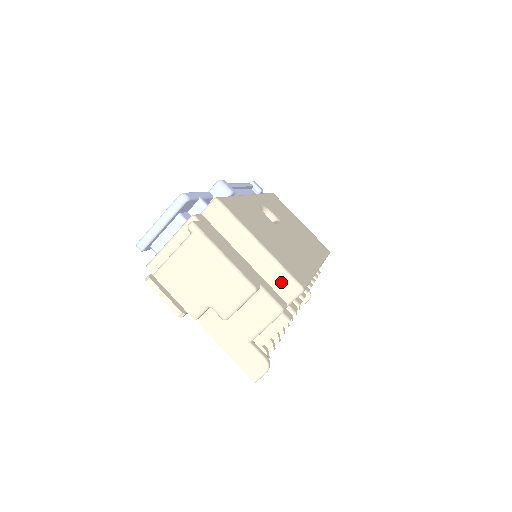
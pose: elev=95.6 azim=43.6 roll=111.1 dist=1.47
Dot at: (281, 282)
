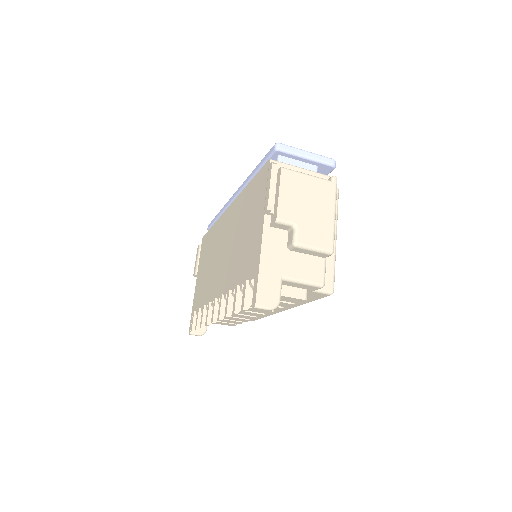
Dot at: (327, 273)
